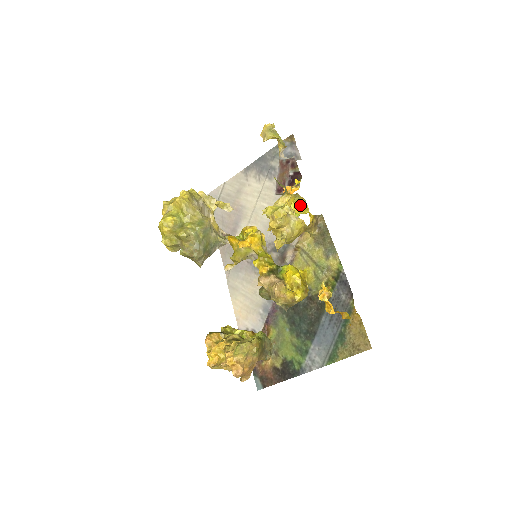
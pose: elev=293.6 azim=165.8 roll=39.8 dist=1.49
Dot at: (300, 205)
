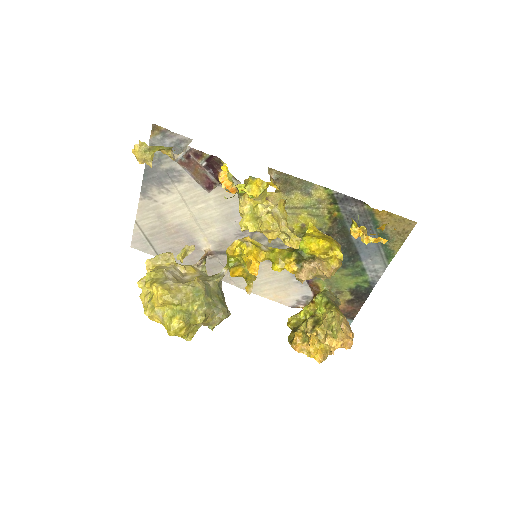
Dot at: (250, 184)
